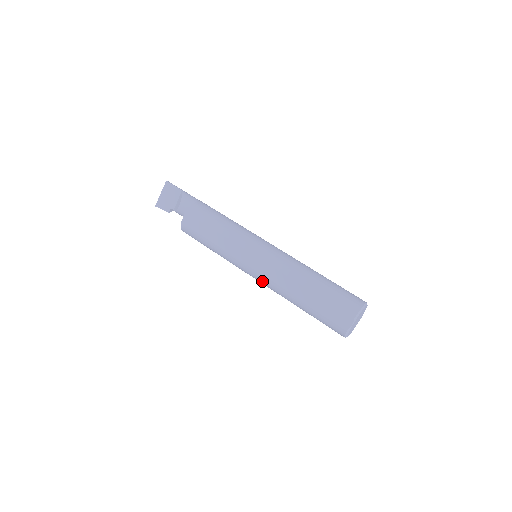
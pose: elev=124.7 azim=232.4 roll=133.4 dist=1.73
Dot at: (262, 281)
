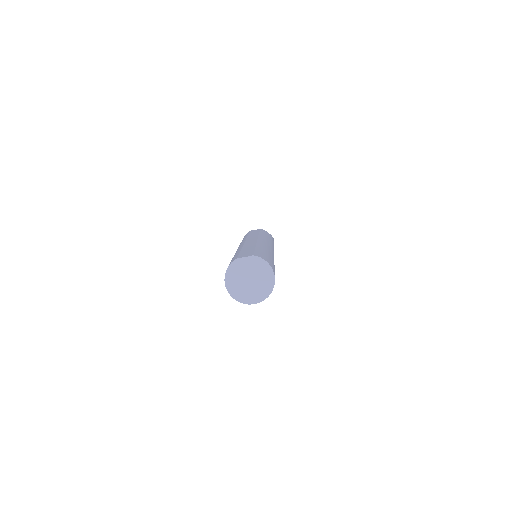
Dot at: occluded
